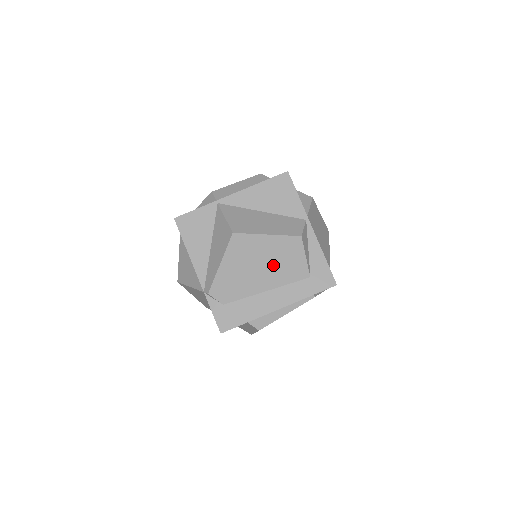
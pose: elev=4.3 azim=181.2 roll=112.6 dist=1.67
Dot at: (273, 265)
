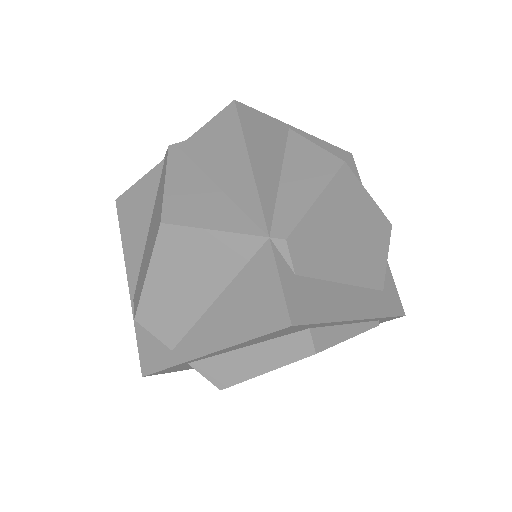
Dot at: (362, 246)
